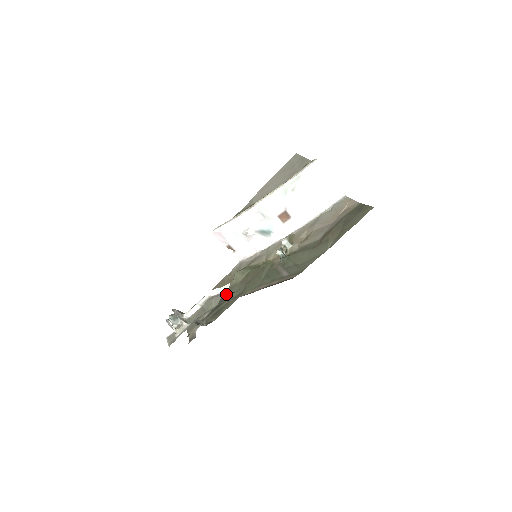
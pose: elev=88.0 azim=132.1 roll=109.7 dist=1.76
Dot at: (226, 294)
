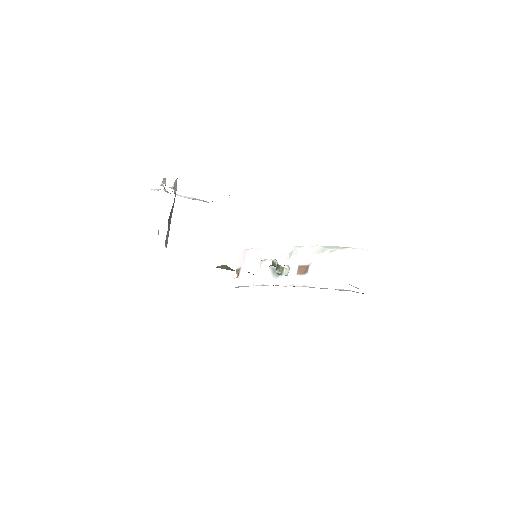
Dot at: occluded
